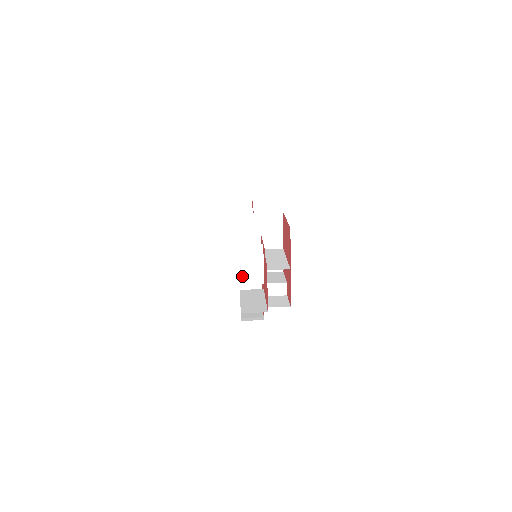
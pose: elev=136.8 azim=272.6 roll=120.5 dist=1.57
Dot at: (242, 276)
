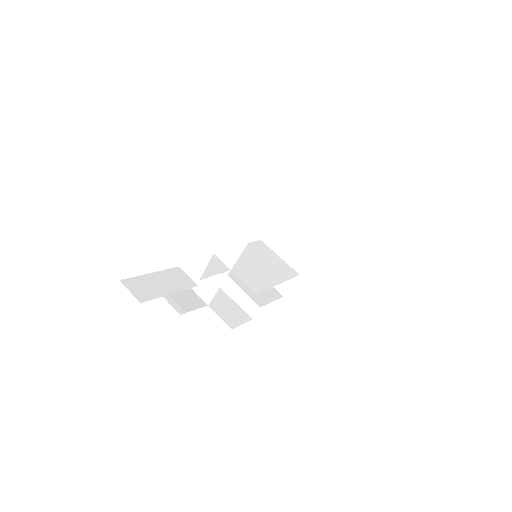
Dot at: (186, 254)
